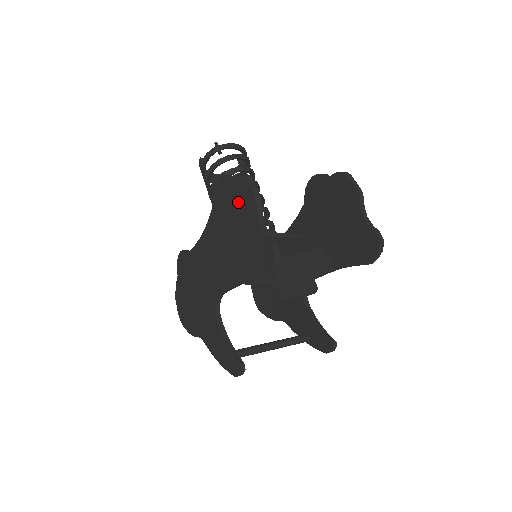
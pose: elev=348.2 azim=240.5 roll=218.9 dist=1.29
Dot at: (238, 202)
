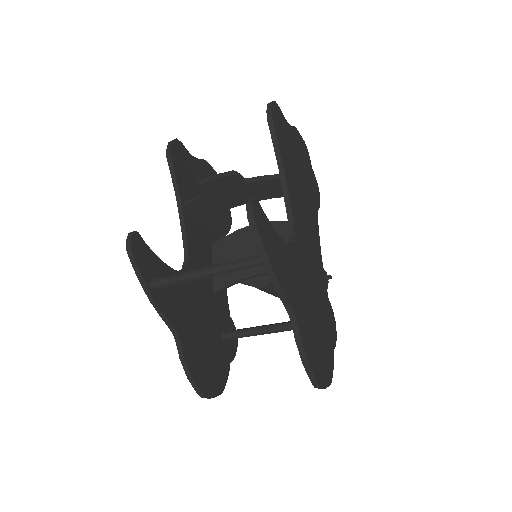
Dot at: occluded
